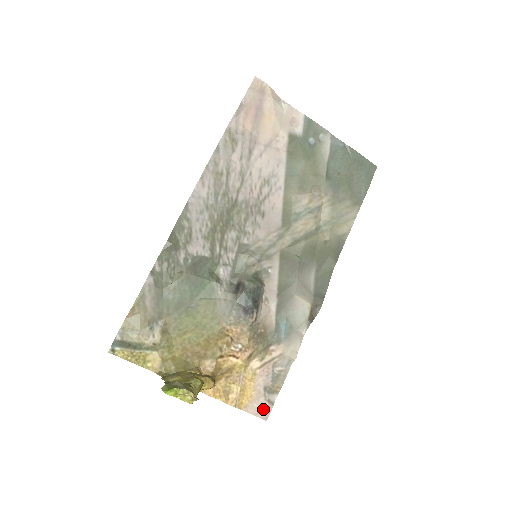
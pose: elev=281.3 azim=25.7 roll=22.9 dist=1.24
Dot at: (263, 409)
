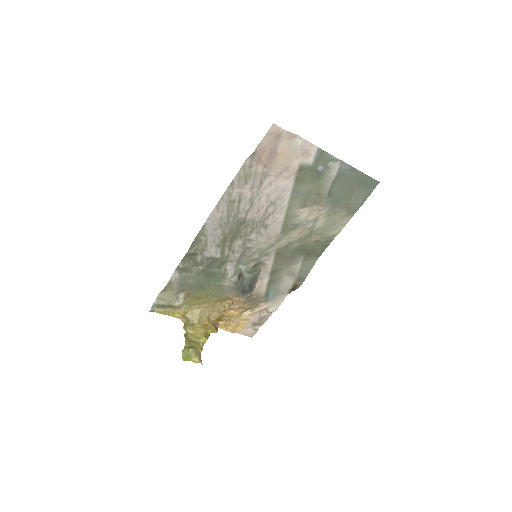
Dot at: (250, 333)
